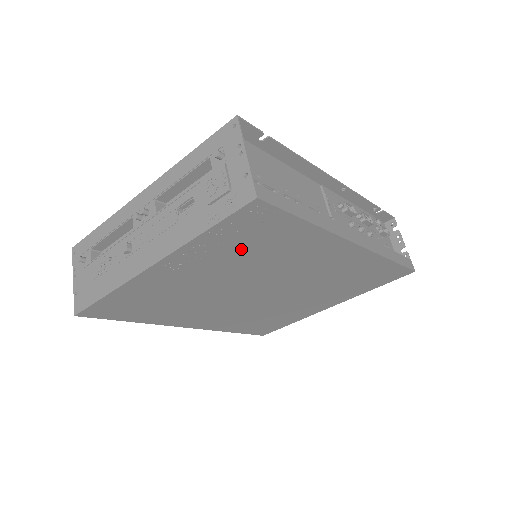
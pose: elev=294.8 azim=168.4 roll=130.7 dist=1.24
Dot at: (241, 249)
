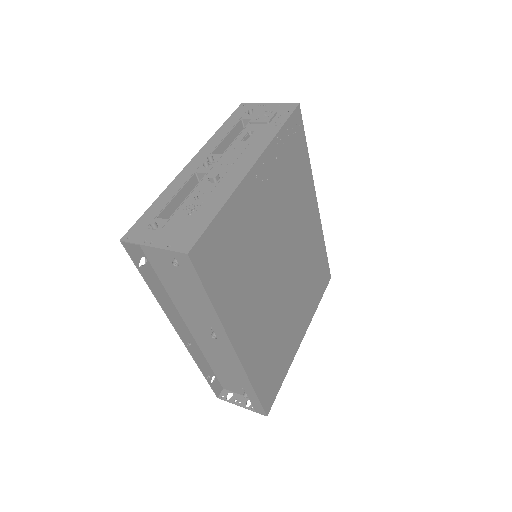
Dot at: (286, 172)
